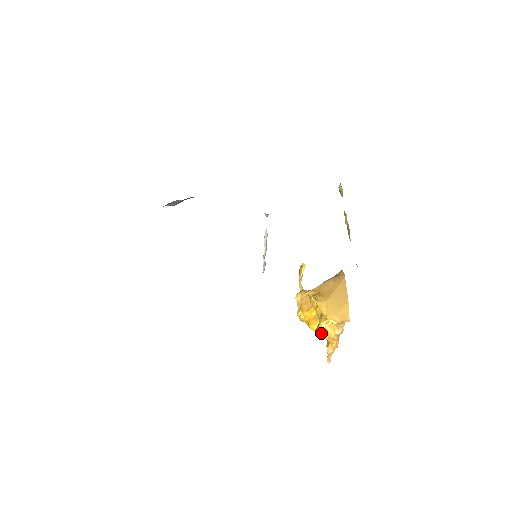
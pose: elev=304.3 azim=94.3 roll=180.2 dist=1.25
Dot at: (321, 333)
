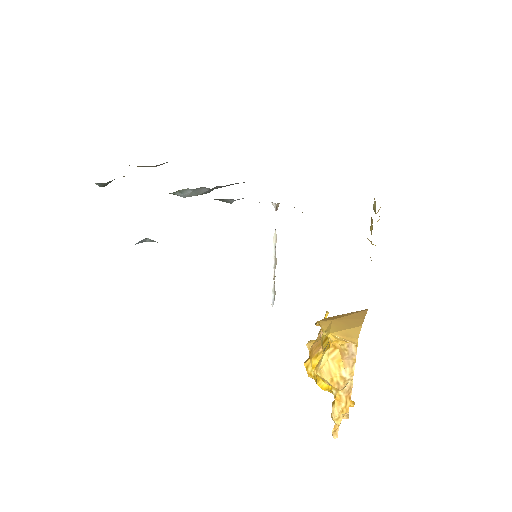
Dot at: (320, 368)
